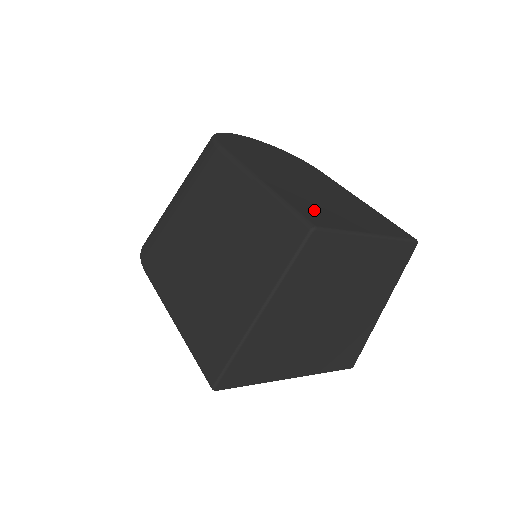
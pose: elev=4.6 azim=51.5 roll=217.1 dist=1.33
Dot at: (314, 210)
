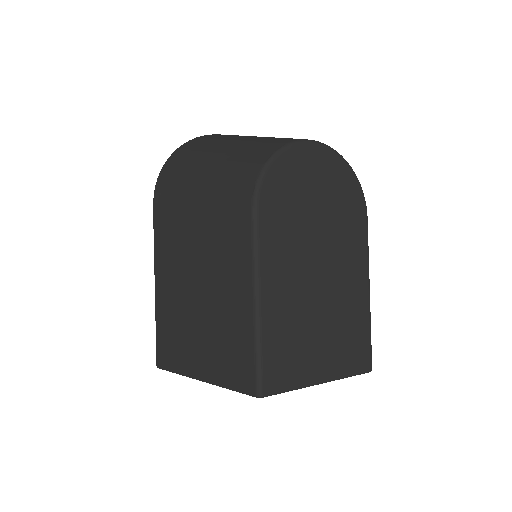
Dot at: (284, 356)
